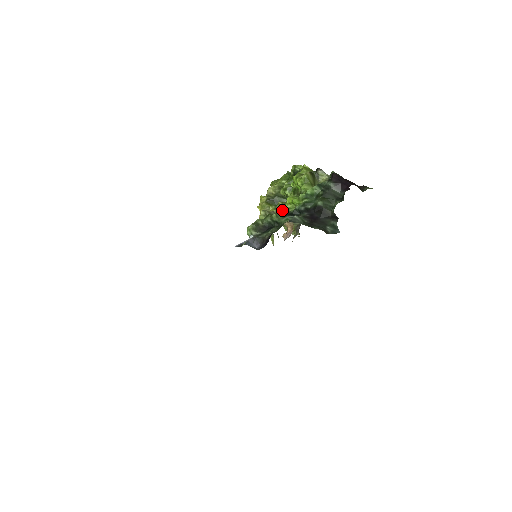
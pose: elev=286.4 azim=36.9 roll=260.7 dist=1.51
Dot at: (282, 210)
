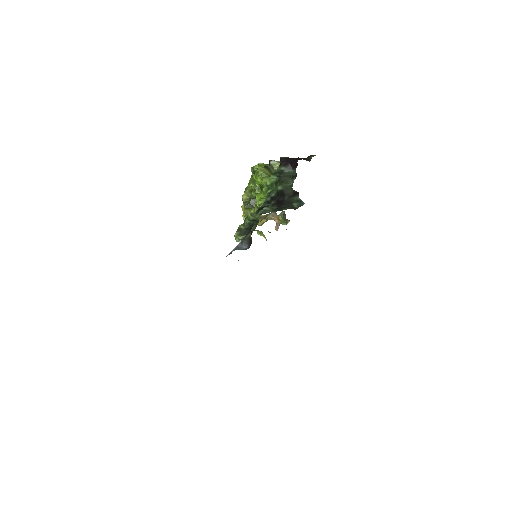
Dot at: occluded
